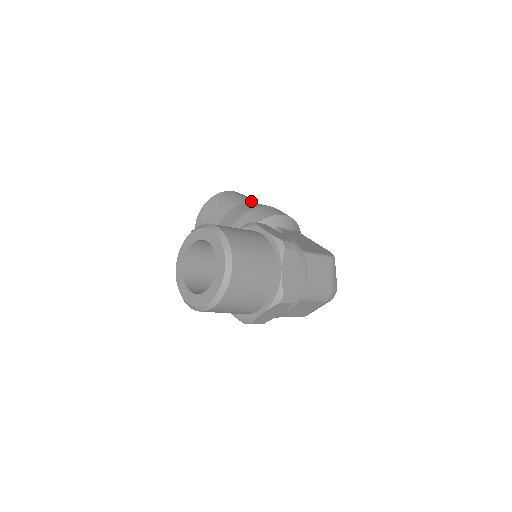
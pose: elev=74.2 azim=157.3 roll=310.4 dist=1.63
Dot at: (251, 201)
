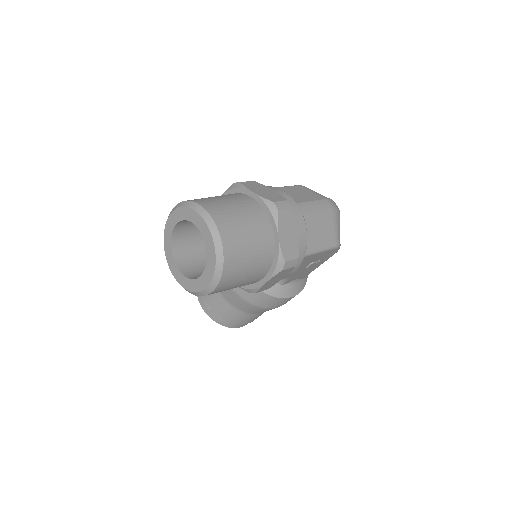
Dot at: occluded
